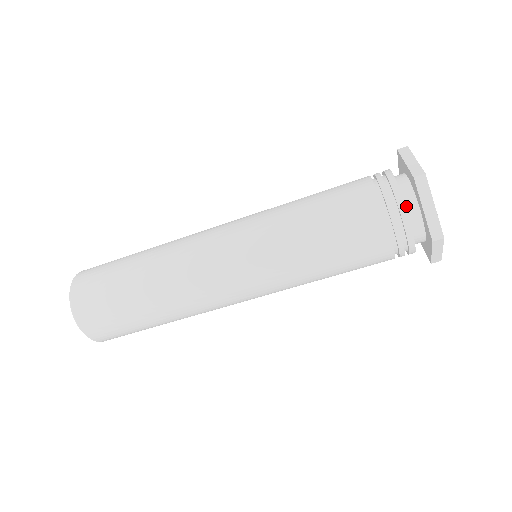
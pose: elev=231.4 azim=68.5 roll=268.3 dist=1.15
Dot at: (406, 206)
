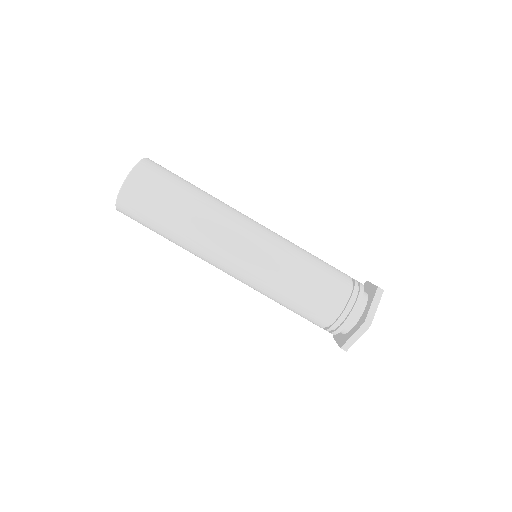
Dot at: occluded
